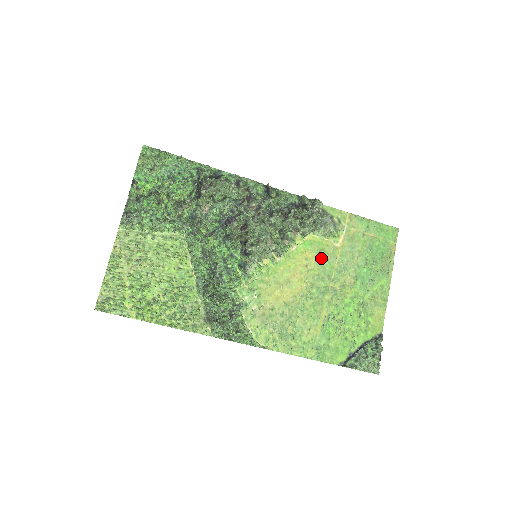
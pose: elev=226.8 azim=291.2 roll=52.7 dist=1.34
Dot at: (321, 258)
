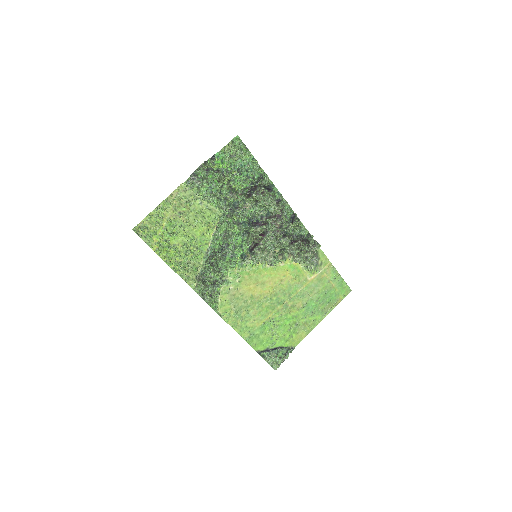
Dot at: (293, 281)
